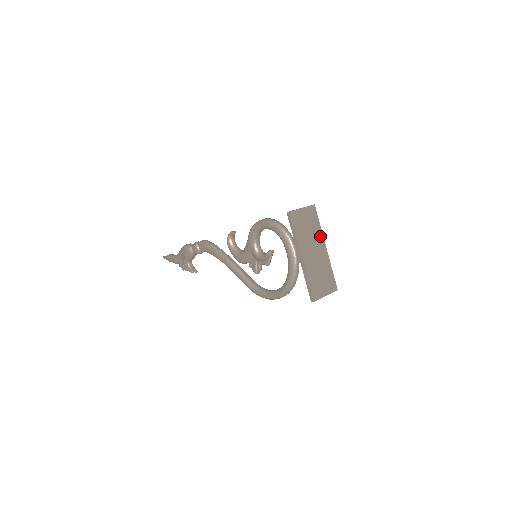
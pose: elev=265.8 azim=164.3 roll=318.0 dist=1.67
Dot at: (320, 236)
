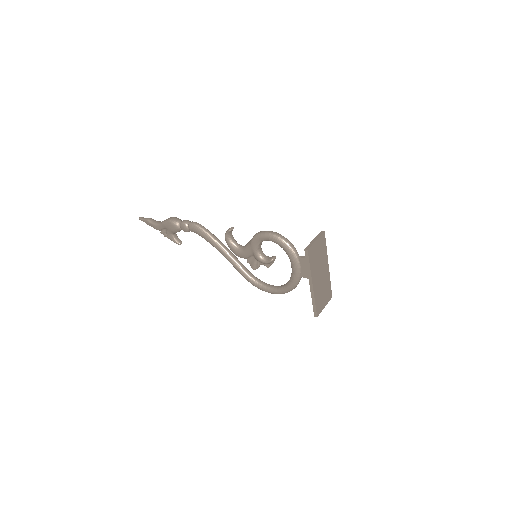
Dot at: (326, 258)
